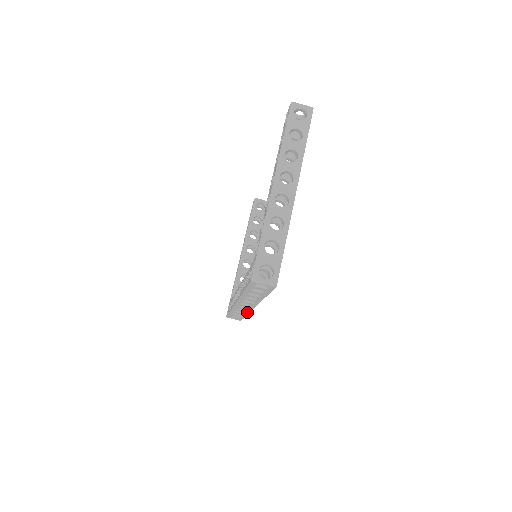
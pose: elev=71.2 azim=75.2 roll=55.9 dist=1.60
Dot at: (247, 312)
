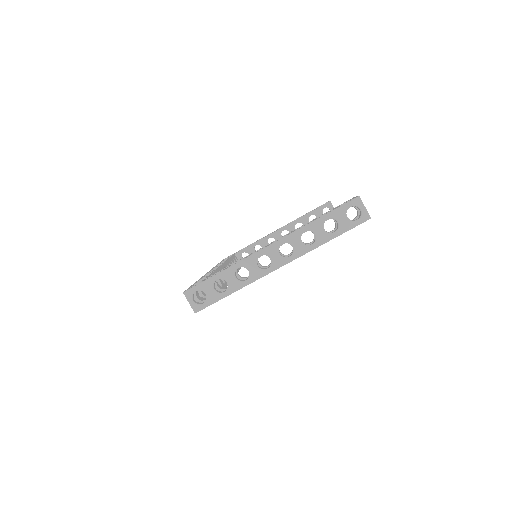
Dot at: occluded
